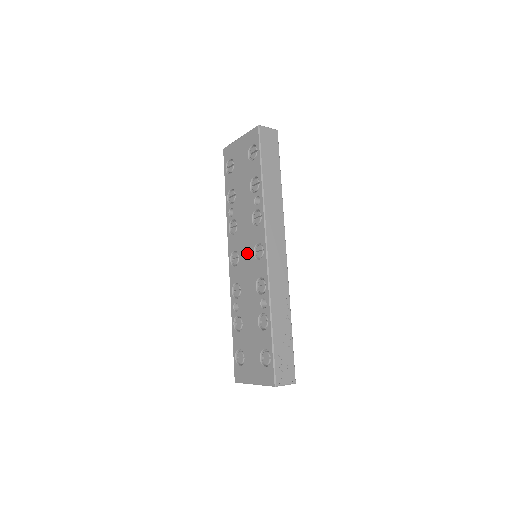
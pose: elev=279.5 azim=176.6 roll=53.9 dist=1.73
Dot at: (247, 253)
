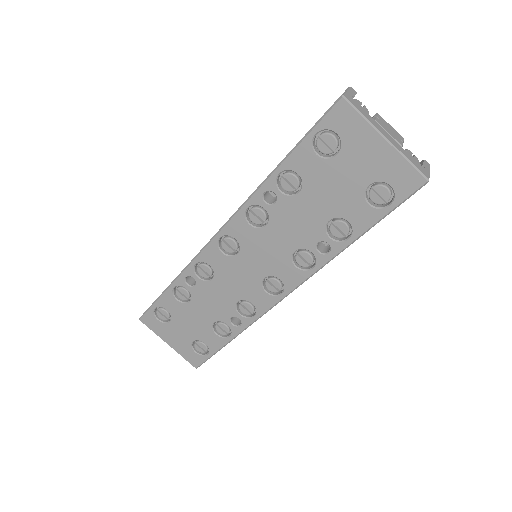
Dot at: (254, 267)
